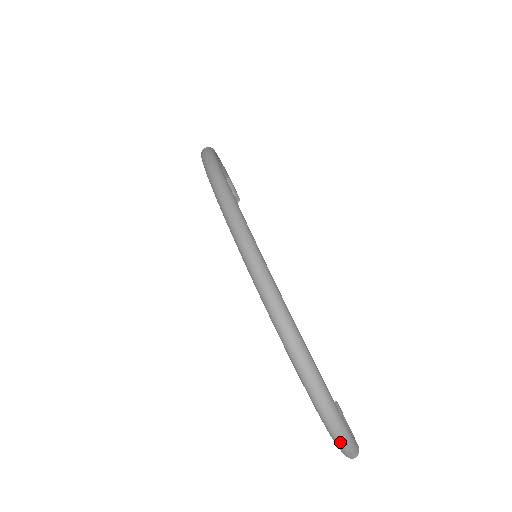
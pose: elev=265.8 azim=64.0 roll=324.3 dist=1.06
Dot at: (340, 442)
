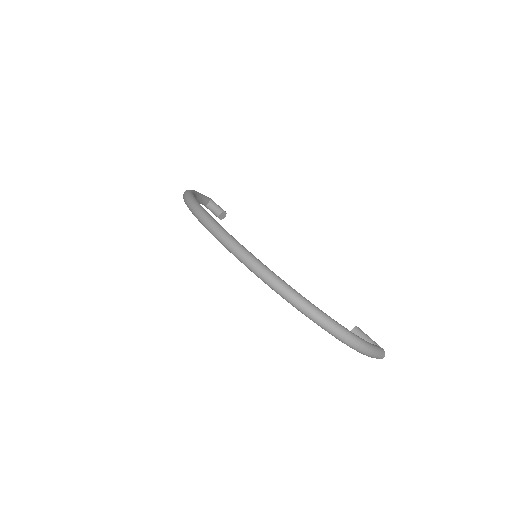
Dot at: (365, 353)
